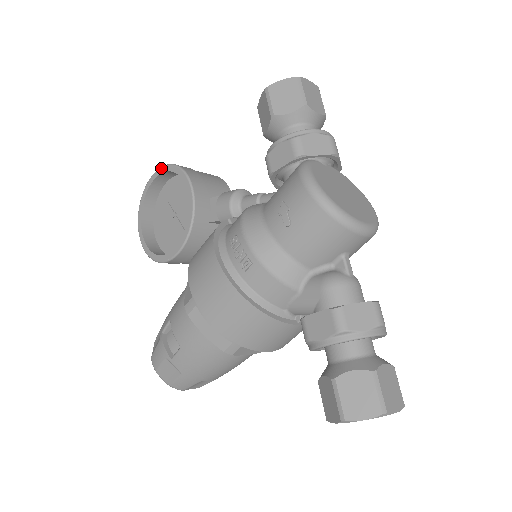
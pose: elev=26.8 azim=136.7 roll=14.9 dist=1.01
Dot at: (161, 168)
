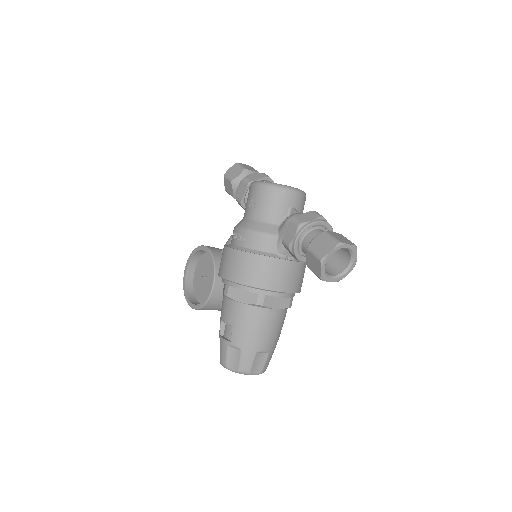
Dot at: (189, 258)
